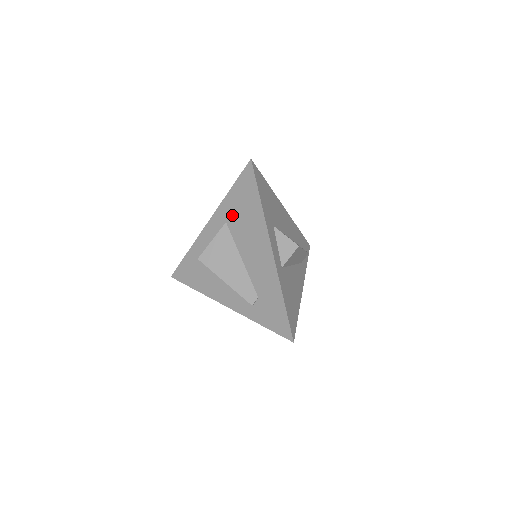
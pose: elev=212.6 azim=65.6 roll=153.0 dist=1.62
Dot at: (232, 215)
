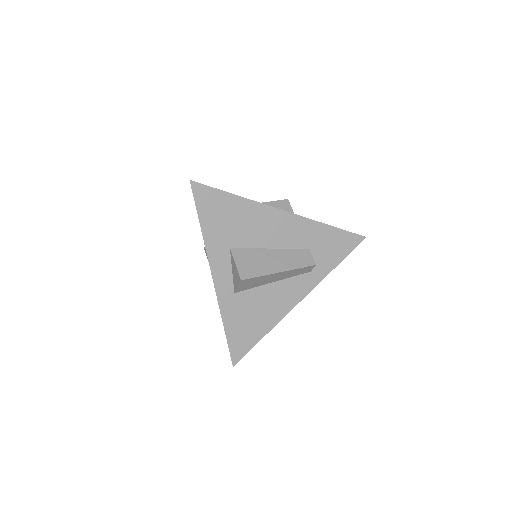
Dot at: occluded
